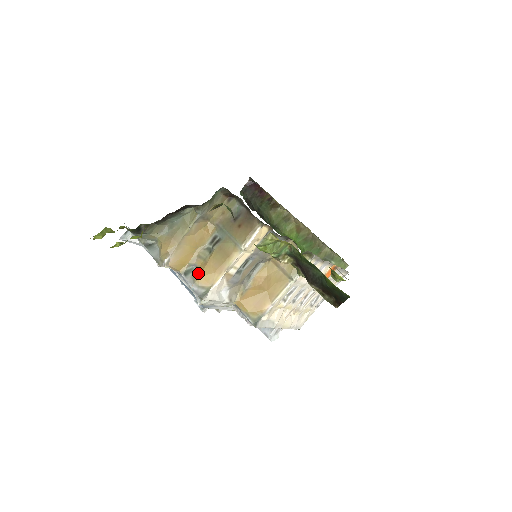
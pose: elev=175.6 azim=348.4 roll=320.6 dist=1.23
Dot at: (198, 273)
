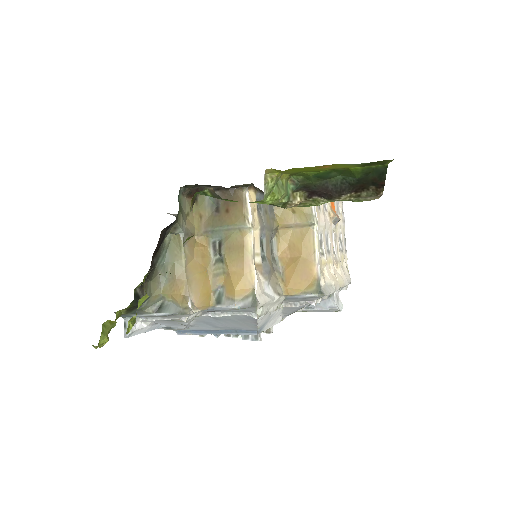
Dot at: (229, 290)
